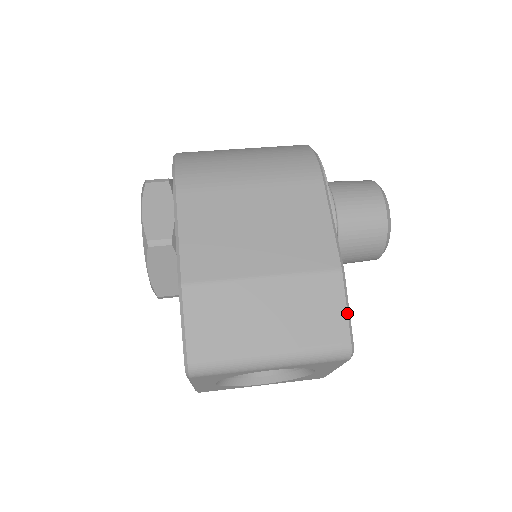
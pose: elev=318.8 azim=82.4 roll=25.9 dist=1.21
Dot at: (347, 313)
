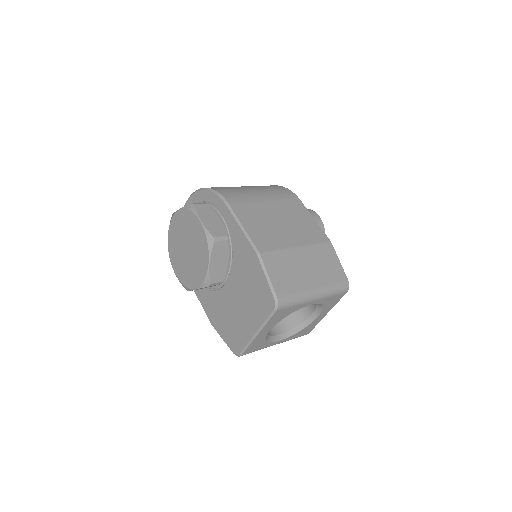
Dot at: occluded
